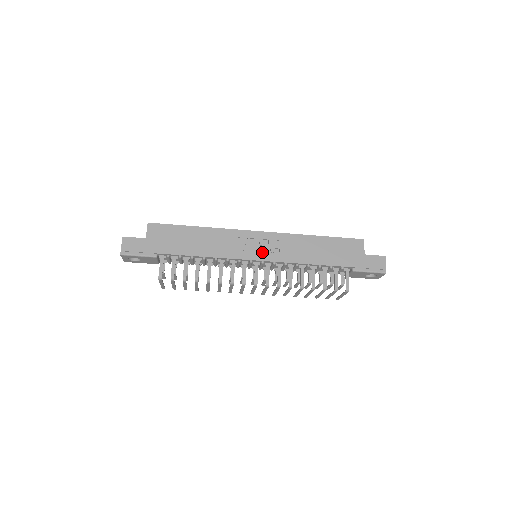
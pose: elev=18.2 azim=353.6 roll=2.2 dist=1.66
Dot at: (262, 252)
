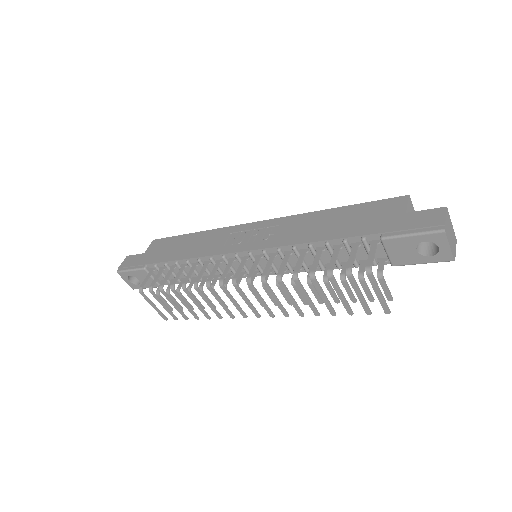
Dot at: (252, 241)
